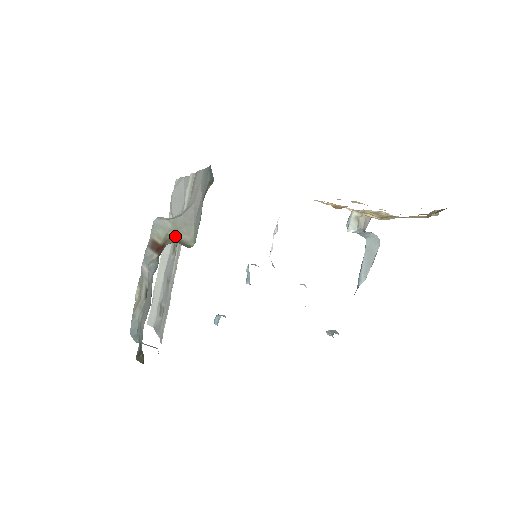
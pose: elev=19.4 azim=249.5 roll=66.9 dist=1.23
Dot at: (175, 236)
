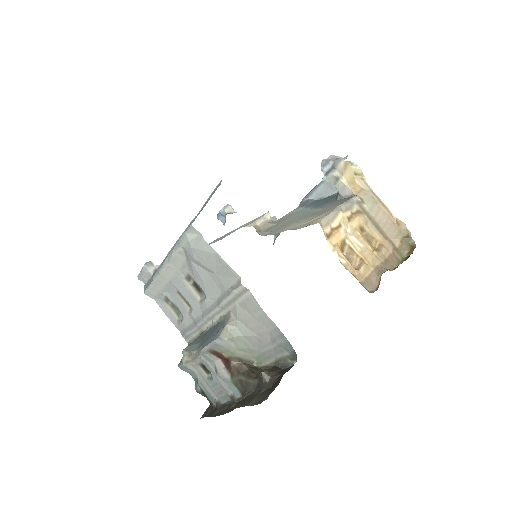
Dot at: (239, 354)
